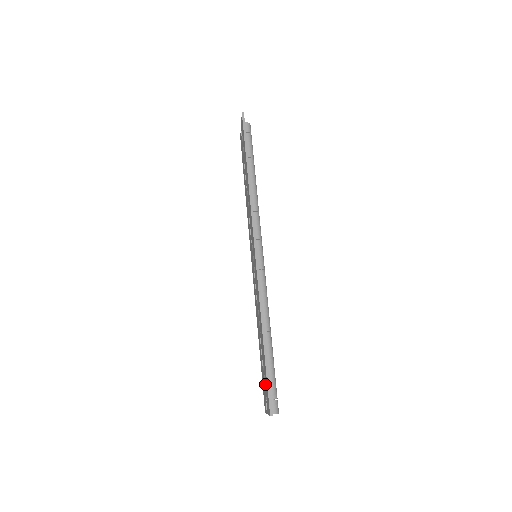
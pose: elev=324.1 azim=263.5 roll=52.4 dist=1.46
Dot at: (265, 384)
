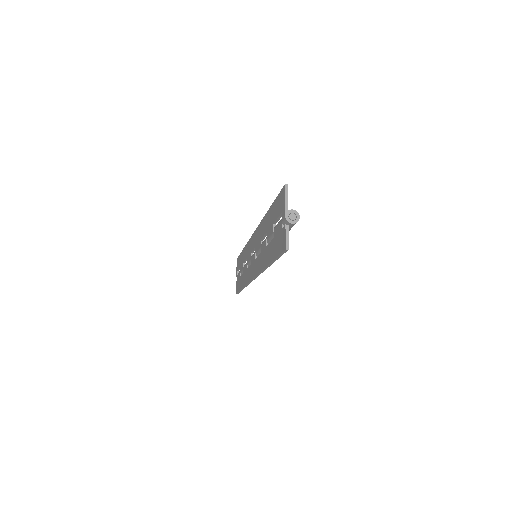
Dot at: (277, 216)
